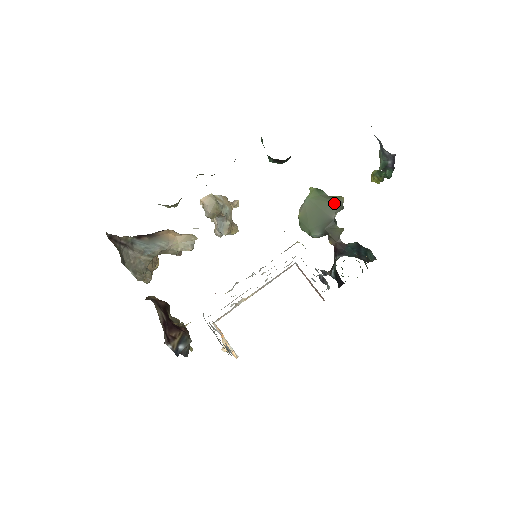
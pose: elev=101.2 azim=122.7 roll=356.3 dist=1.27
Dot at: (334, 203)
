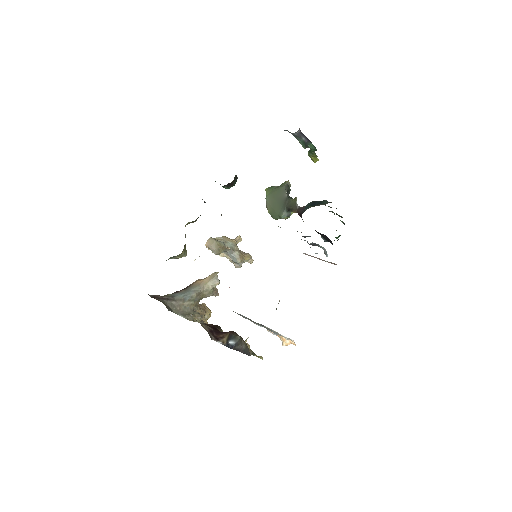
Dot at: (282, 187)
